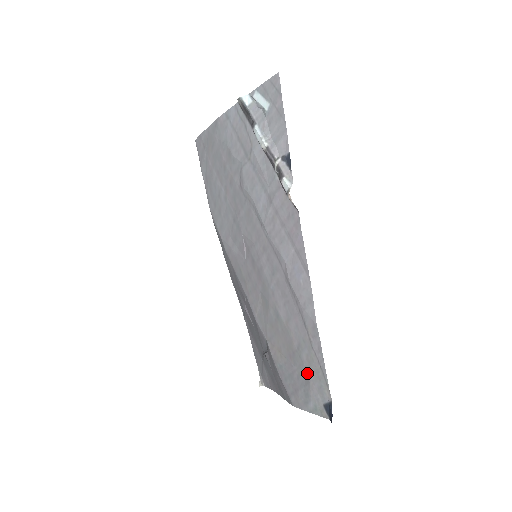
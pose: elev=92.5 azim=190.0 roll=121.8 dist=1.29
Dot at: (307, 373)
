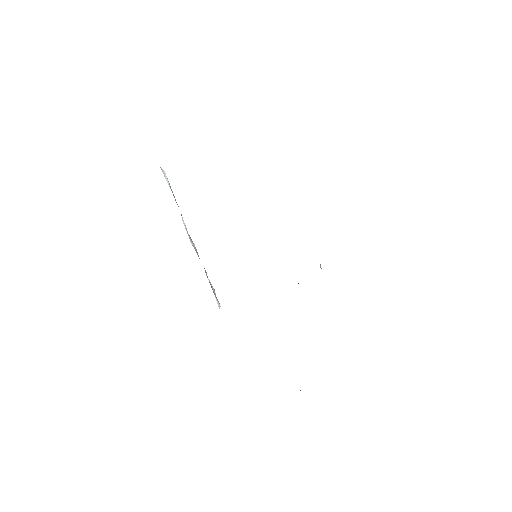
Dot at: occluded
